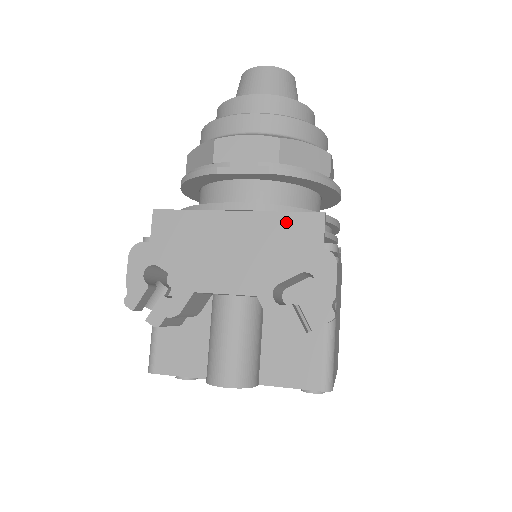
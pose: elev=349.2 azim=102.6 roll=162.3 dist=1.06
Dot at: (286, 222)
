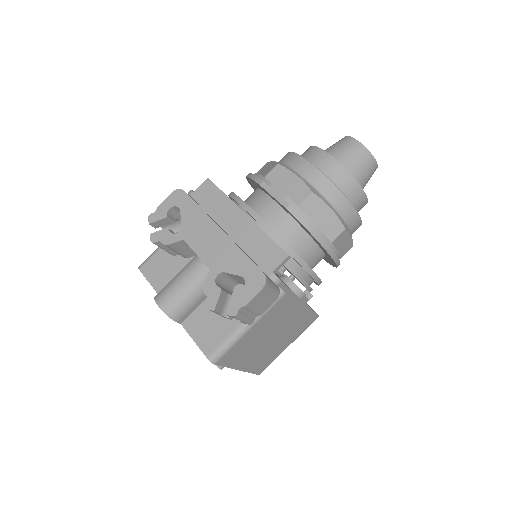
Dot at: (264, 243)
